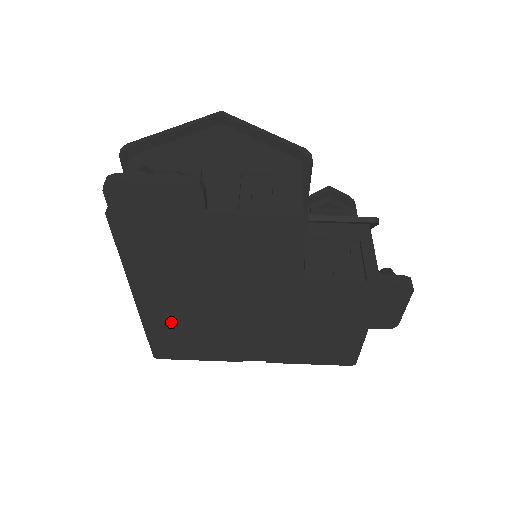
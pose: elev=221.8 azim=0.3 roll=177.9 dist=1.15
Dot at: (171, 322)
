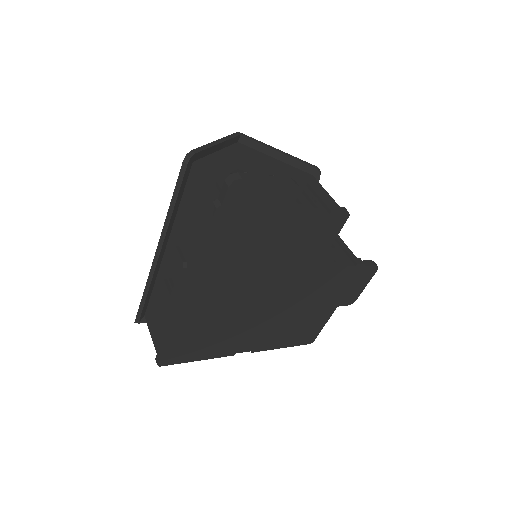
Dot at: (200, 320)
